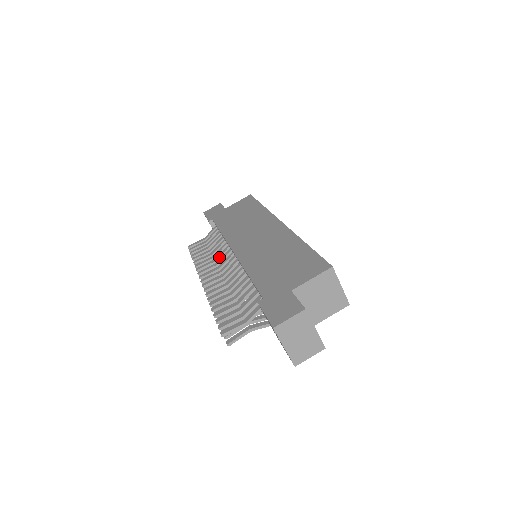
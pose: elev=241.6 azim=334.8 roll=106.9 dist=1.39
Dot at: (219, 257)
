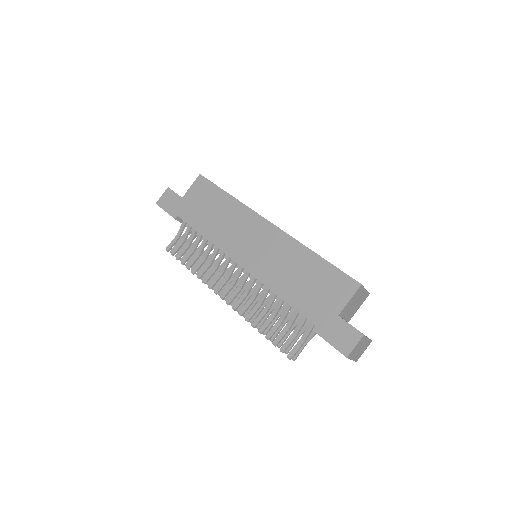
Dot at: (219, 264)
